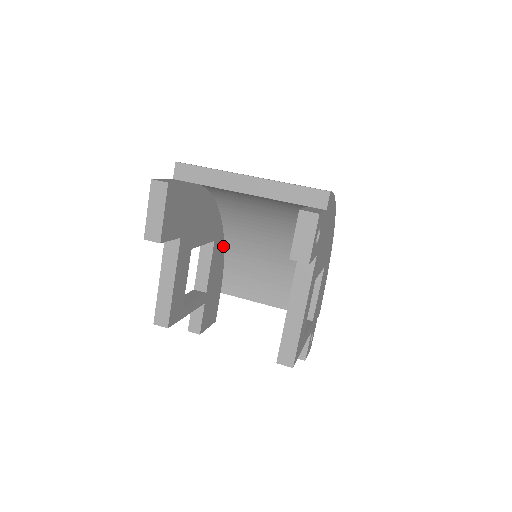
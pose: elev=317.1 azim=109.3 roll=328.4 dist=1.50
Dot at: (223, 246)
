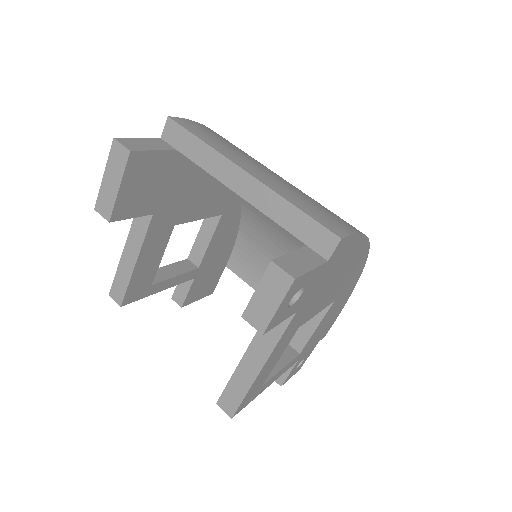
Dot at: (238, 219)
